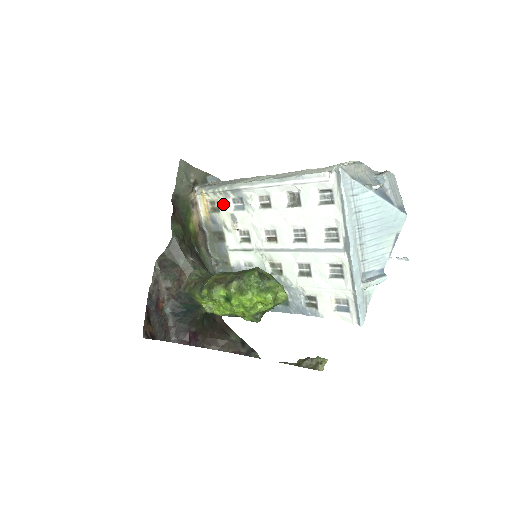
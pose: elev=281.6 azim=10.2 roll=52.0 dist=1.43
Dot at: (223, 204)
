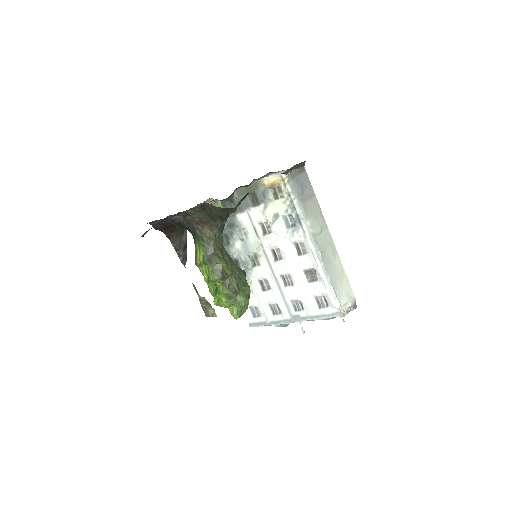
Dot at: (283, 204)
